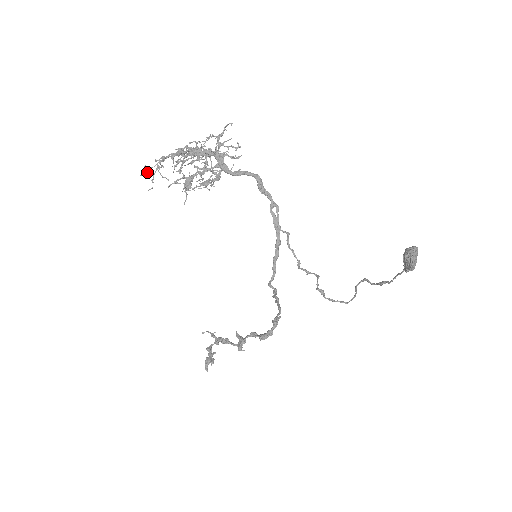
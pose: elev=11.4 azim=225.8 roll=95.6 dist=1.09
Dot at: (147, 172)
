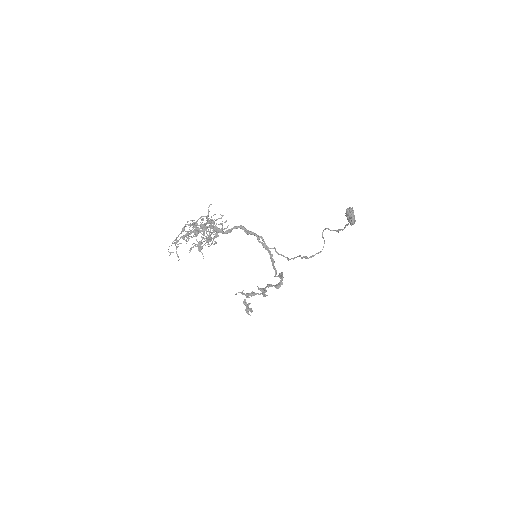
Dot at: occluded
